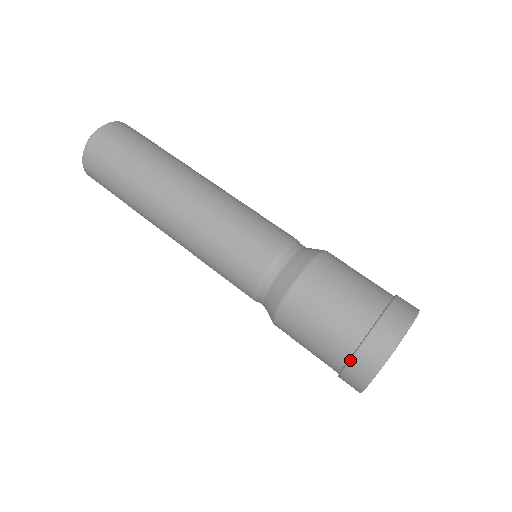
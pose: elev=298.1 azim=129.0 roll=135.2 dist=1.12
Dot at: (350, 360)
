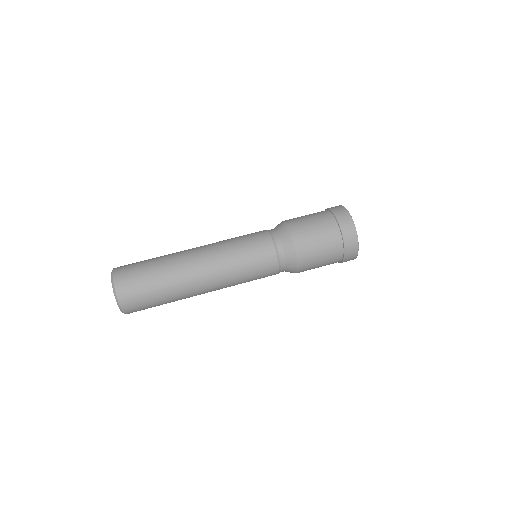
Dot at: (340, 226)
